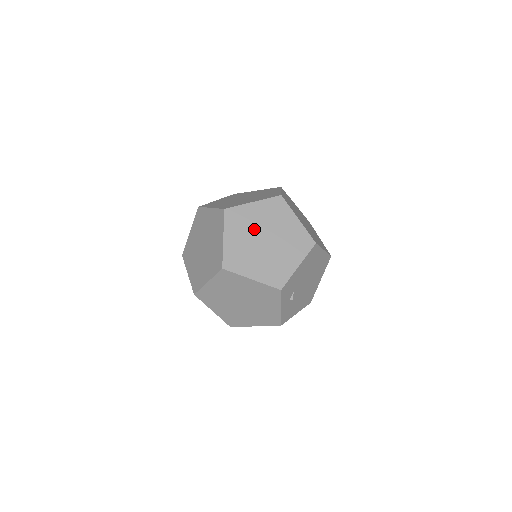
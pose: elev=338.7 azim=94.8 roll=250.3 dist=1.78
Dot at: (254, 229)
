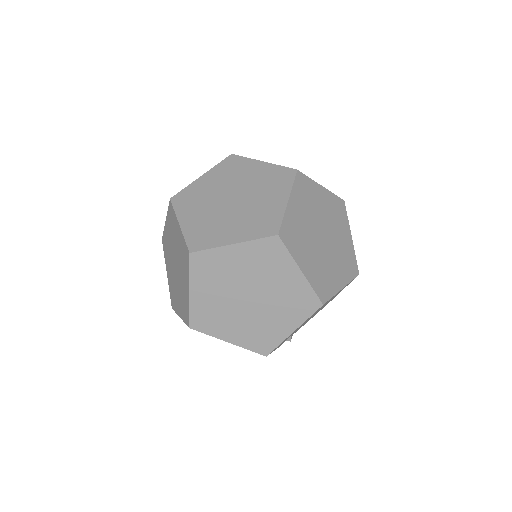
Dot at: (233, 282)
